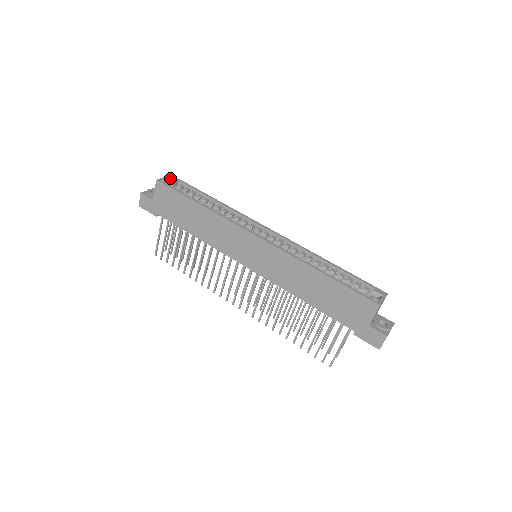
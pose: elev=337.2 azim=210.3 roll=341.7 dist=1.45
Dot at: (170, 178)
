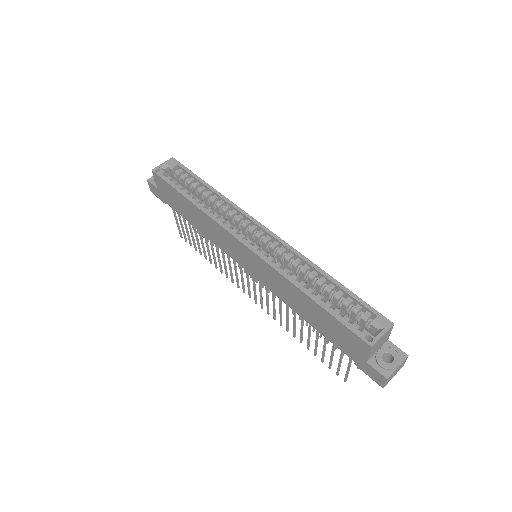
Dot at: (169, 163)
